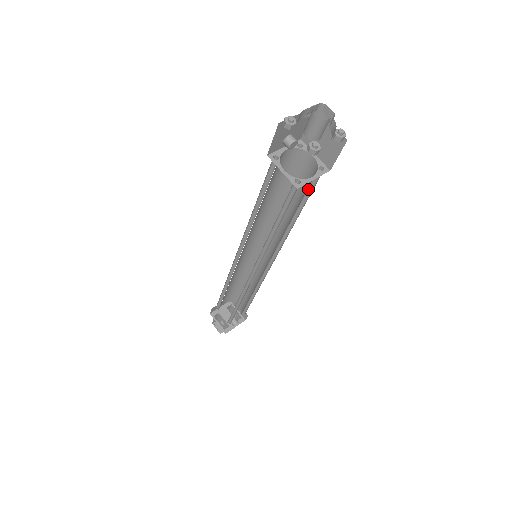
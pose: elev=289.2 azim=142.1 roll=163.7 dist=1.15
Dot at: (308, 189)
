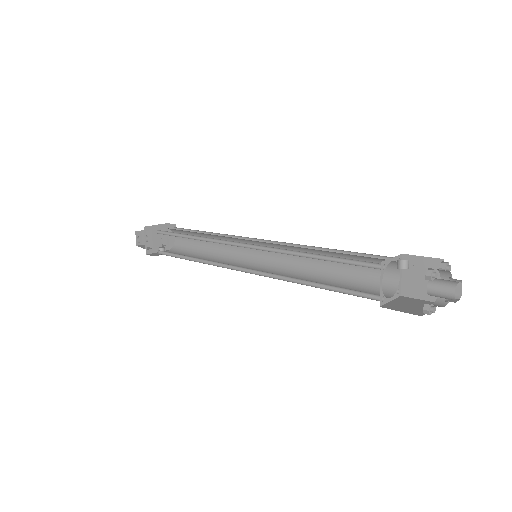
Dot at: (367, 282)
